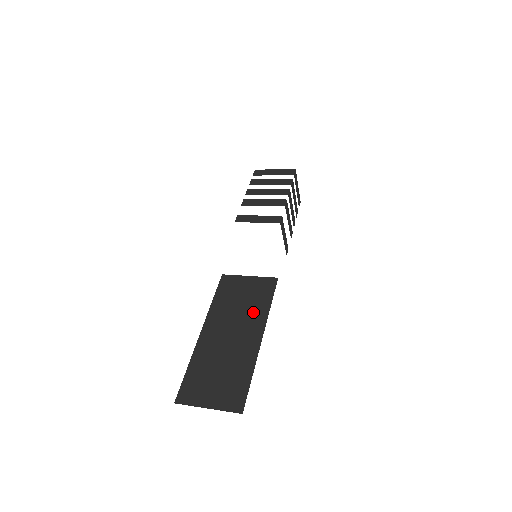
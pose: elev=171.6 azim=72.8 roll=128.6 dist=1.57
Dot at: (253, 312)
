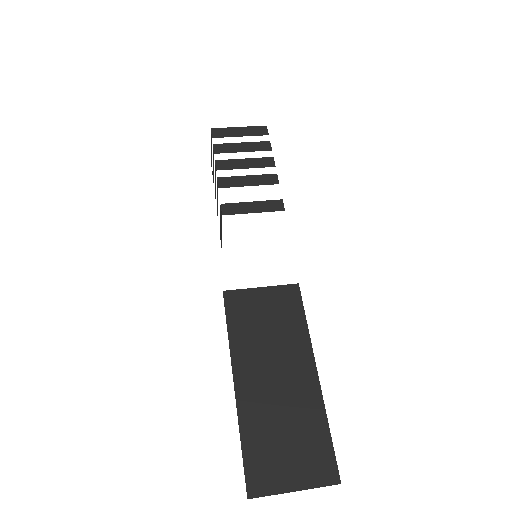
Dot at: (290, 339)
